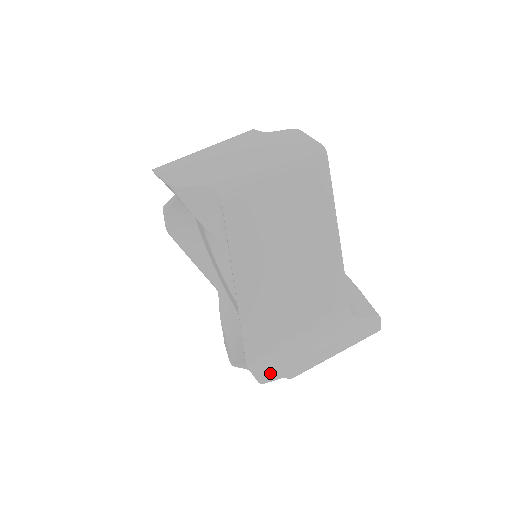
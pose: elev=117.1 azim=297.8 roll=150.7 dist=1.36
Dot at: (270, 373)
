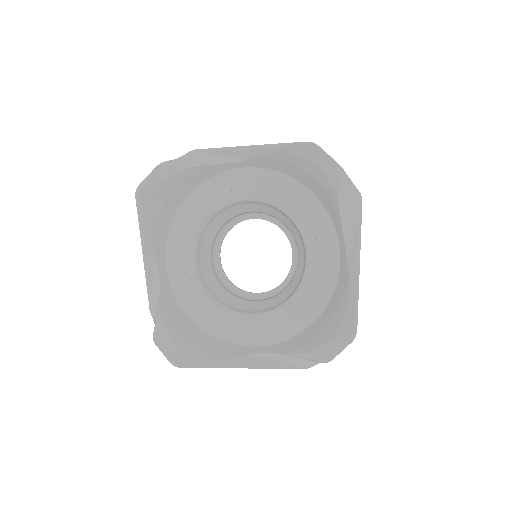
Dot at: occluded
